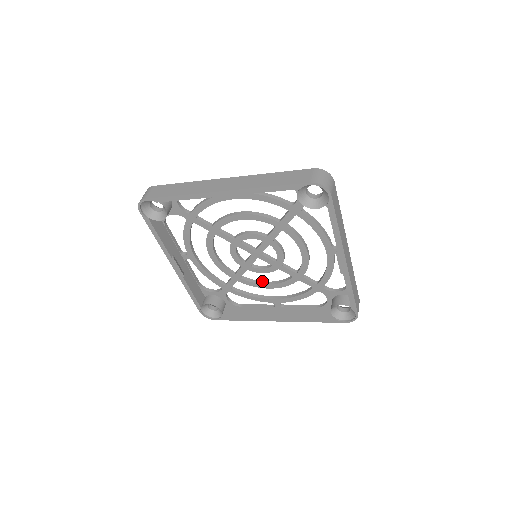
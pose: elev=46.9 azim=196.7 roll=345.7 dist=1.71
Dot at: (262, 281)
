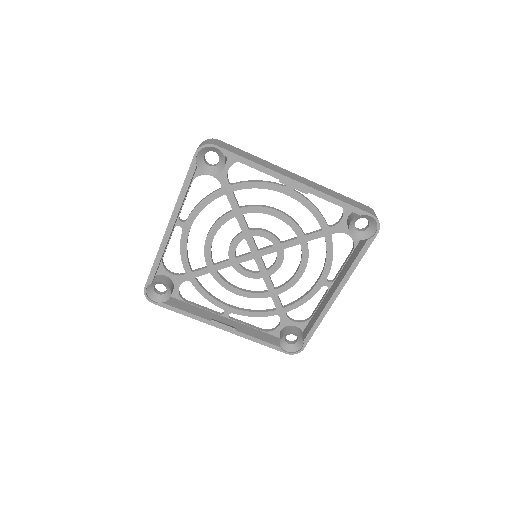
Dot at: (292, 276)
